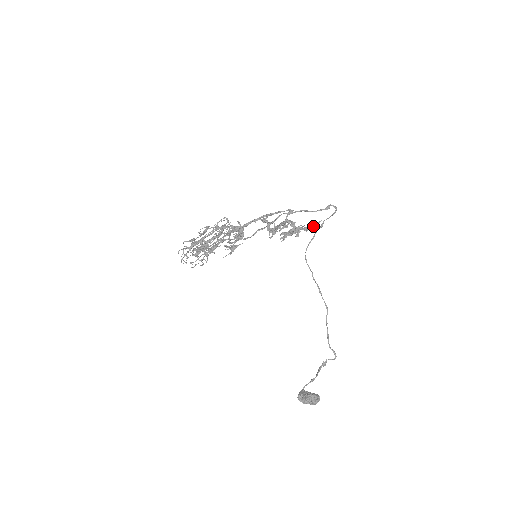
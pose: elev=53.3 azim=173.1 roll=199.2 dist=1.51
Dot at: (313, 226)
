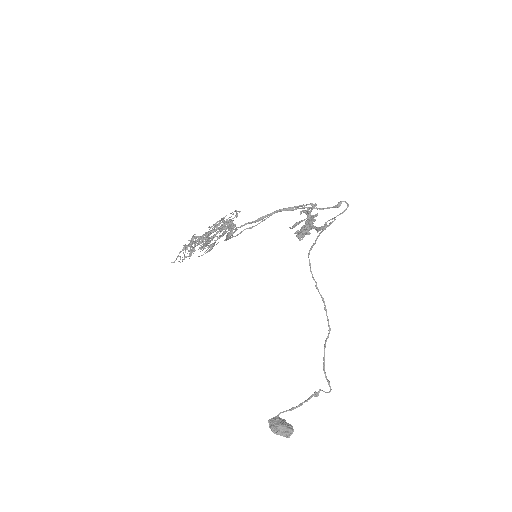
Dot at: occluded
